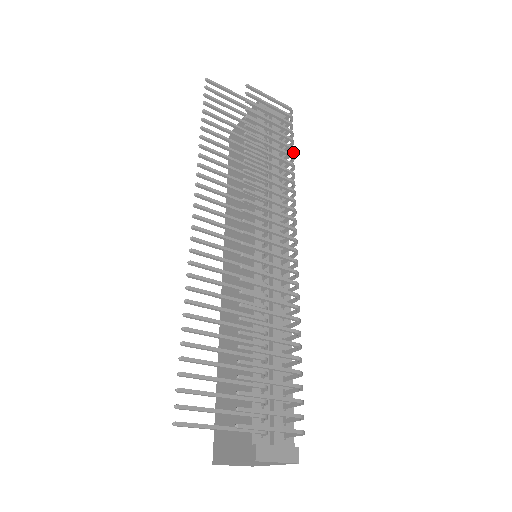
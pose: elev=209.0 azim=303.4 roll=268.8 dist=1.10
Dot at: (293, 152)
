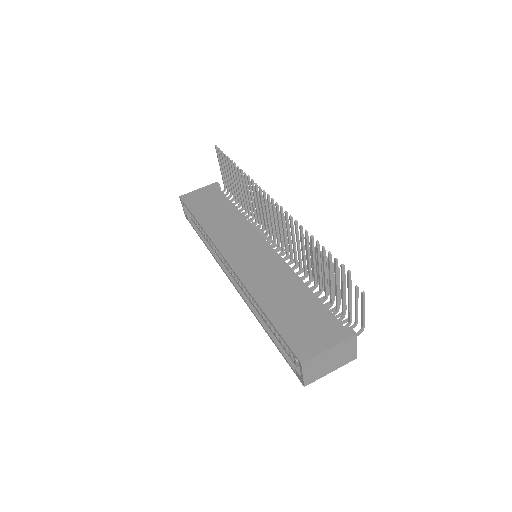
Dot at: occluded
